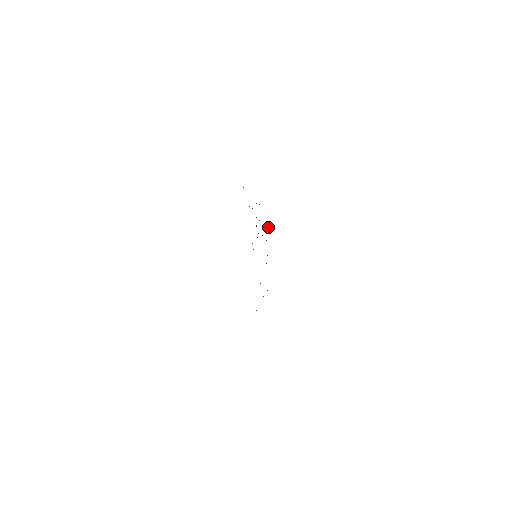
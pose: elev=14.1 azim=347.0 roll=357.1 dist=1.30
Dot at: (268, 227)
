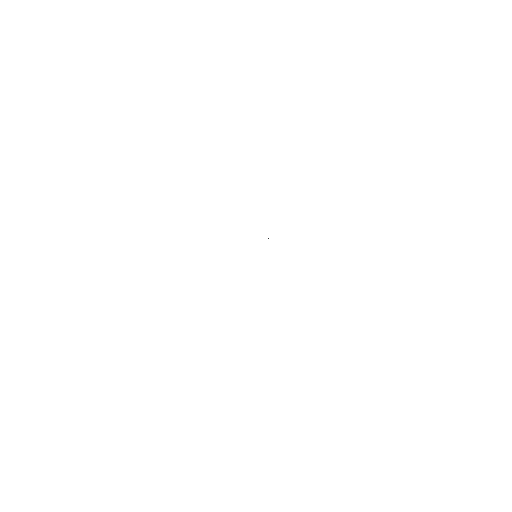
Dot at: occluded
